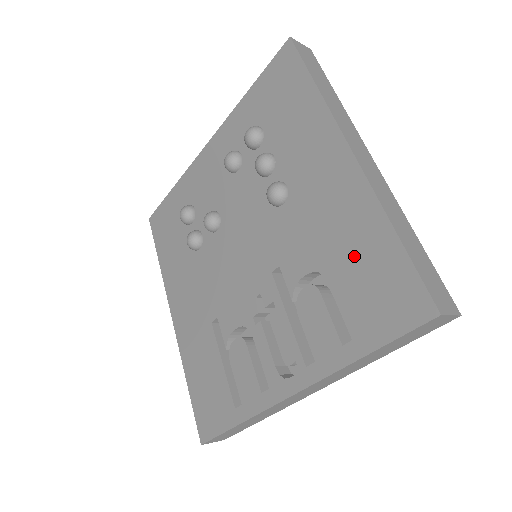
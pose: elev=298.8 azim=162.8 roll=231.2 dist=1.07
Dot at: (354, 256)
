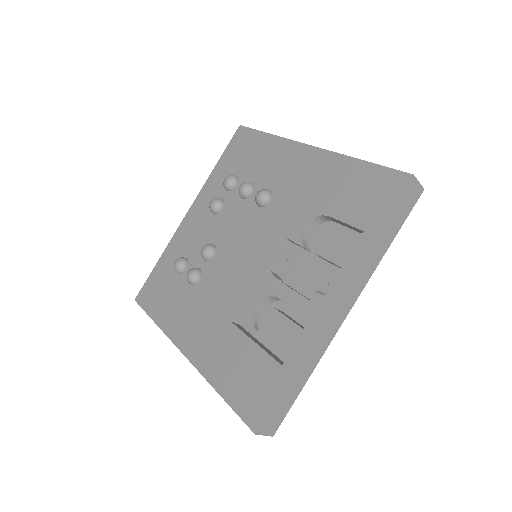
Dot at: (340, 189)
